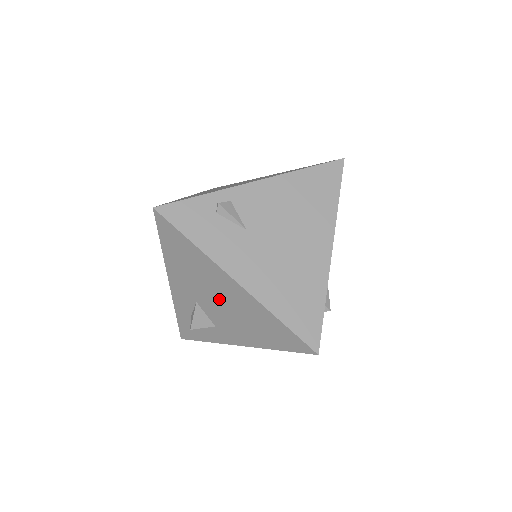
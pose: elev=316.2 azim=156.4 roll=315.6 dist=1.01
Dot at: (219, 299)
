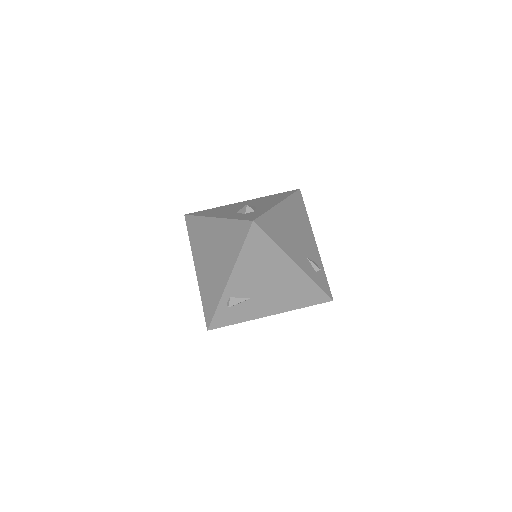
Dot at: occluded
